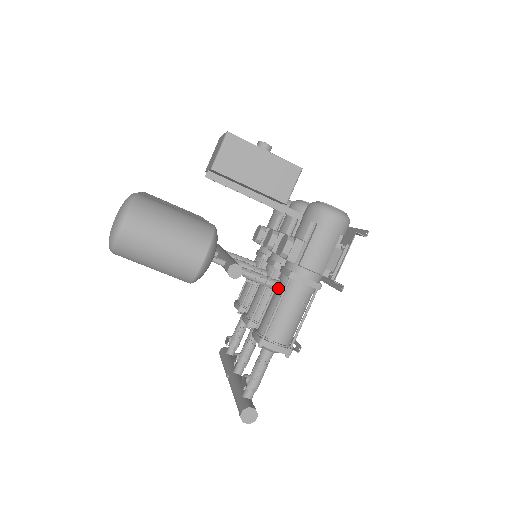
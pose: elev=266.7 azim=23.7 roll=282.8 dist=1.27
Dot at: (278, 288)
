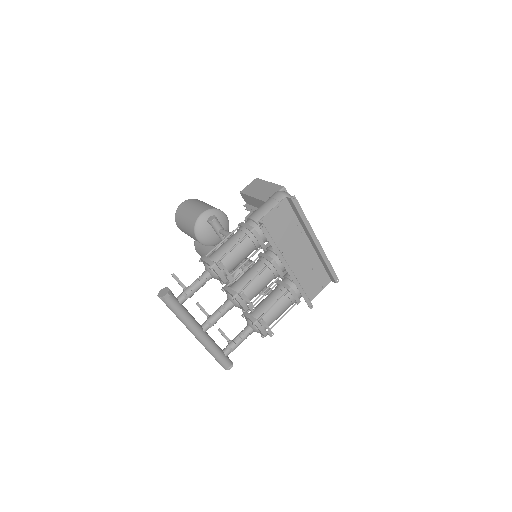
Dot at: occluded
